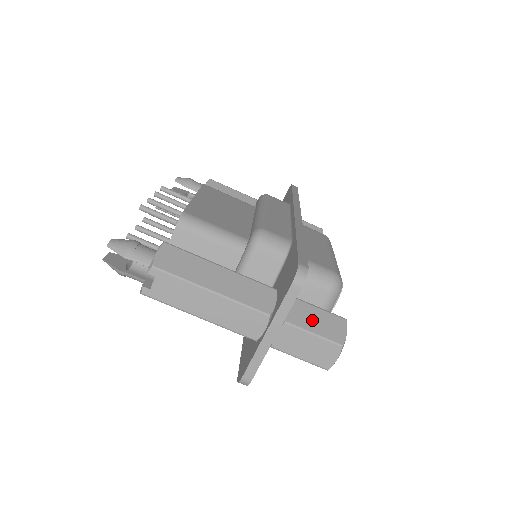
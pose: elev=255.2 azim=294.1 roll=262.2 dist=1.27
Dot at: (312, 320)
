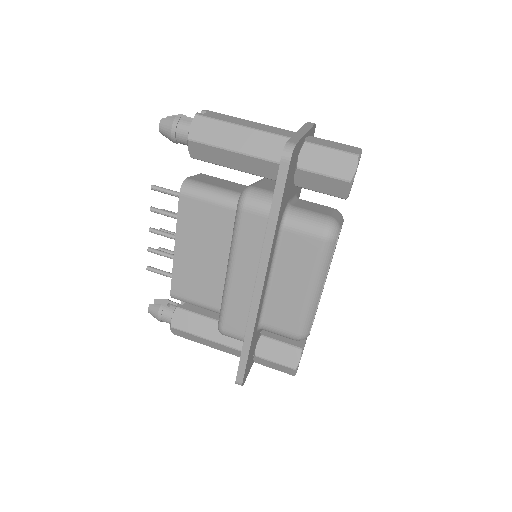
Dot at: occluded
